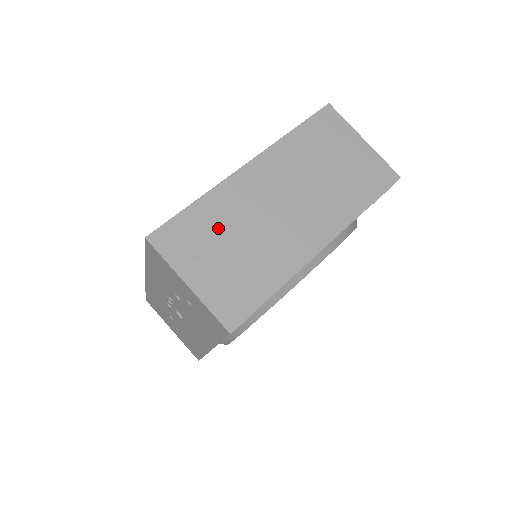
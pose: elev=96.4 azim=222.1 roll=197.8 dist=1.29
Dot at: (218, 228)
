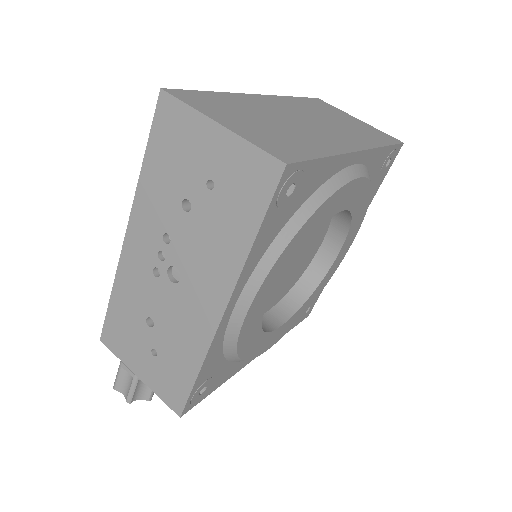
Dot at: (243, 109)
